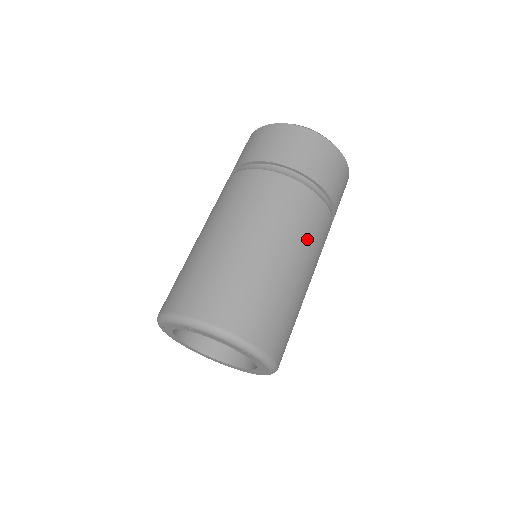
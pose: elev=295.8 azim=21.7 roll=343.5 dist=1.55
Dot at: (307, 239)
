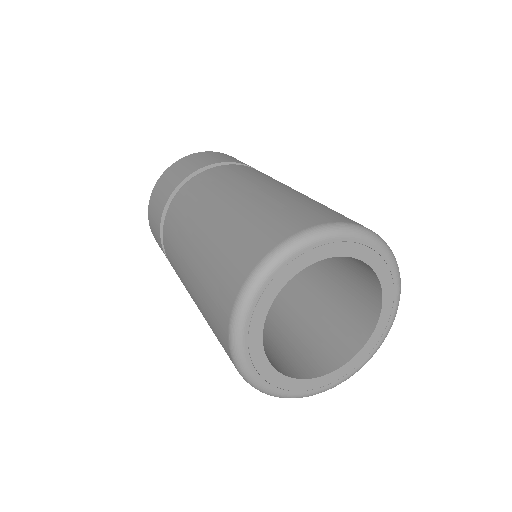
Dot at: occluded
